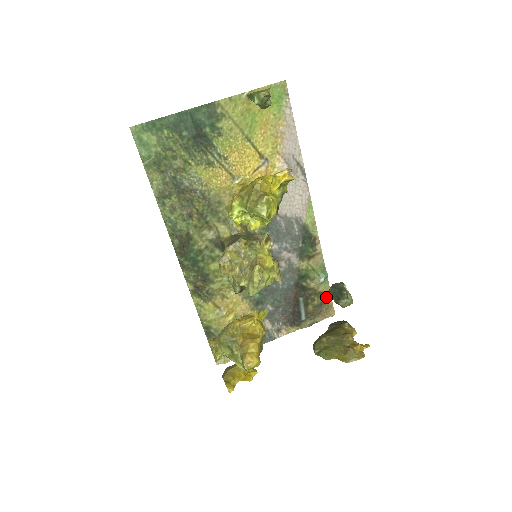
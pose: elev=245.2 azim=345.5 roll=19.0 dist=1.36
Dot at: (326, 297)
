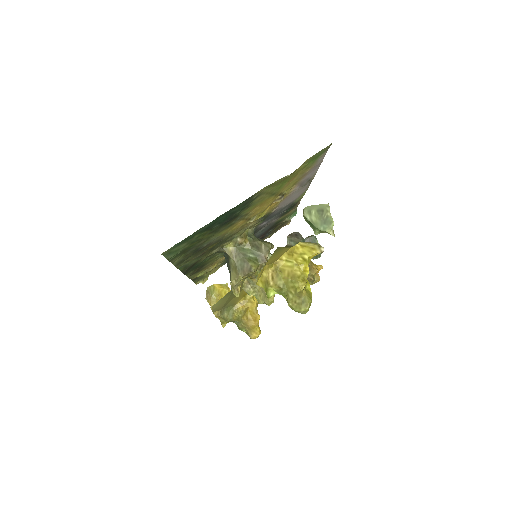
Dot at: occluded
